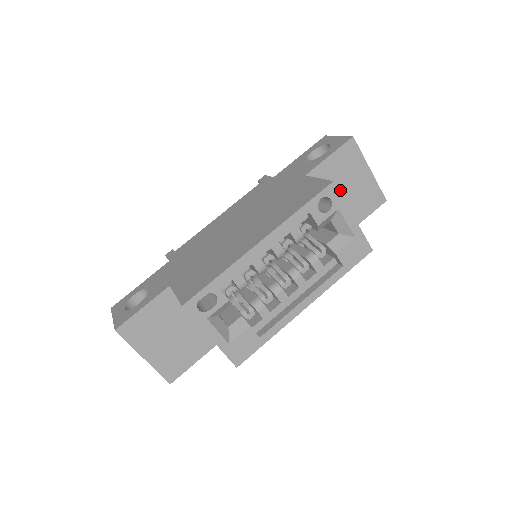
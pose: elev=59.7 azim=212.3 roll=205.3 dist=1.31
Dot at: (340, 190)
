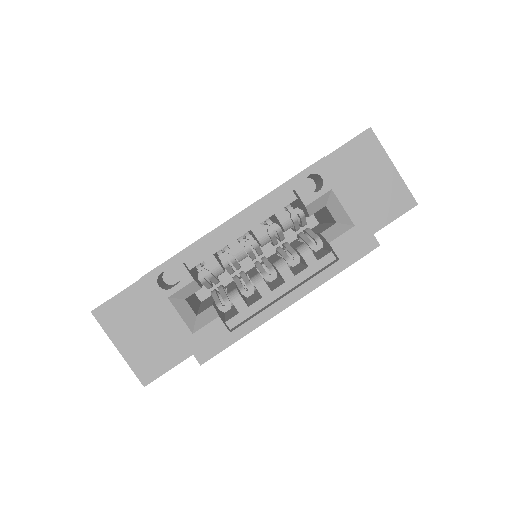
Dot at: (355, 186)
